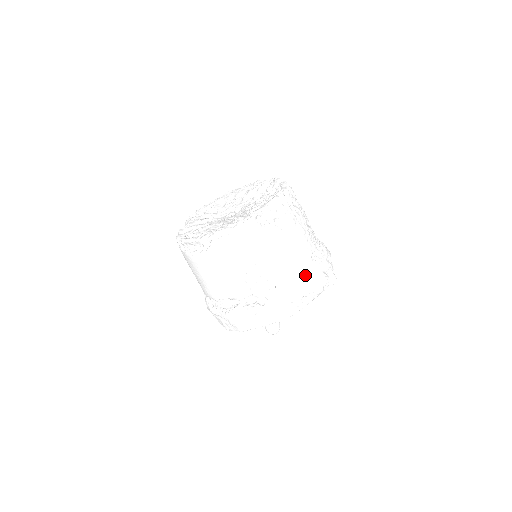
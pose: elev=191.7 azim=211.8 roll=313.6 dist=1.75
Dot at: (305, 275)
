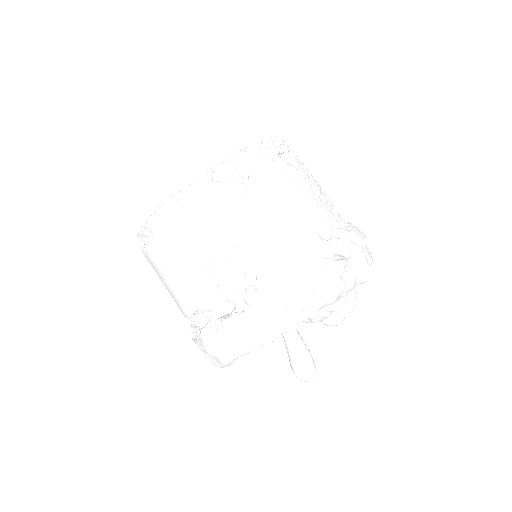
Dot at: (306, 260)
